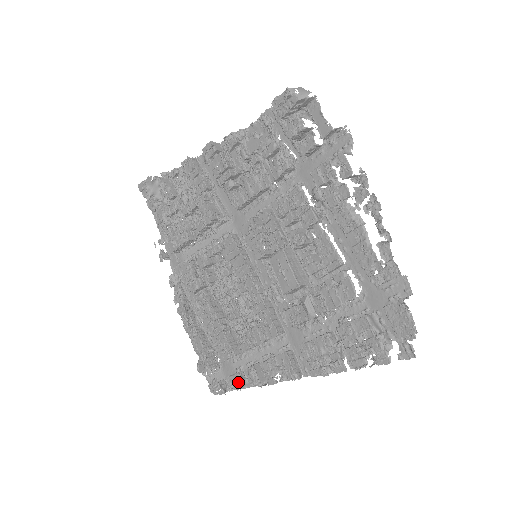
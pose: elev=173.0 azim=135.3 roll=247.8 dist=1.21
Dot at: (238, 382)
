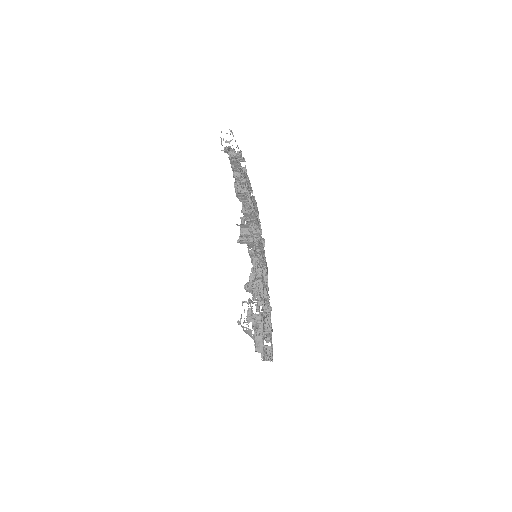
Dot at: occluded
